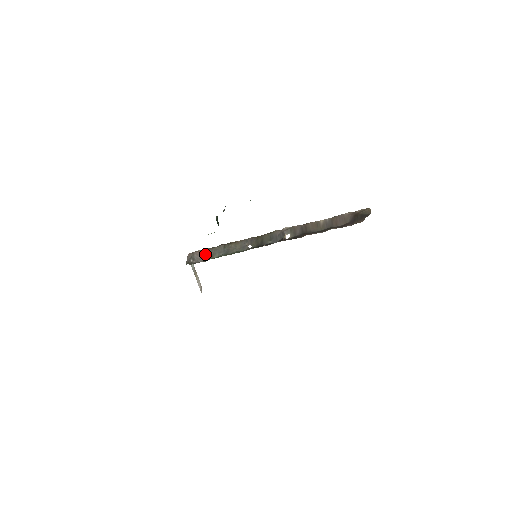
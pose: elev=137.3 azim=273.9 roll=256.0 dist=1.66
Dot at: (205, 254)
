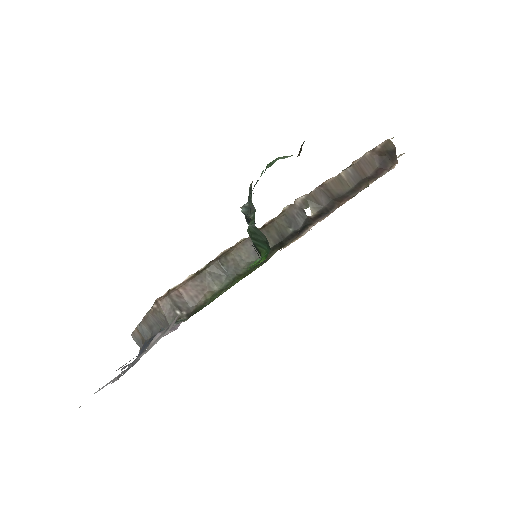
Dot at: (193, 290)
